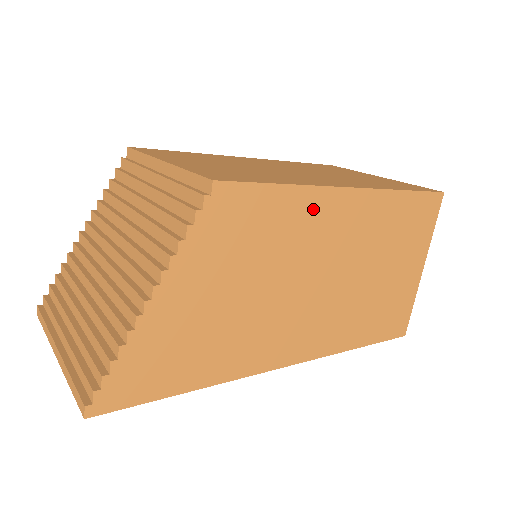
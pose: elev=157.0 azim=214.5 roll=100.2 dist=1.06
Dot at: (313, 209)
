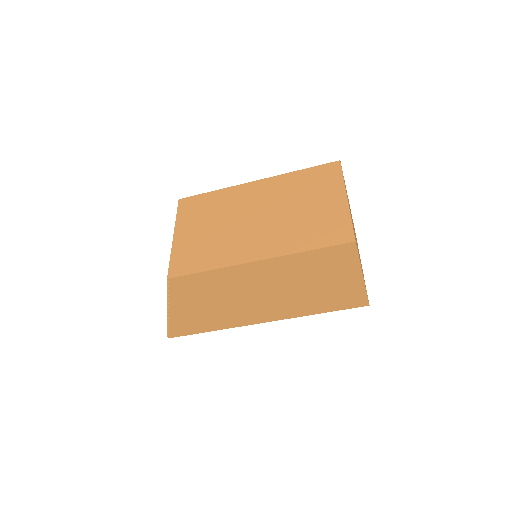
Dot at: (233, 274)
